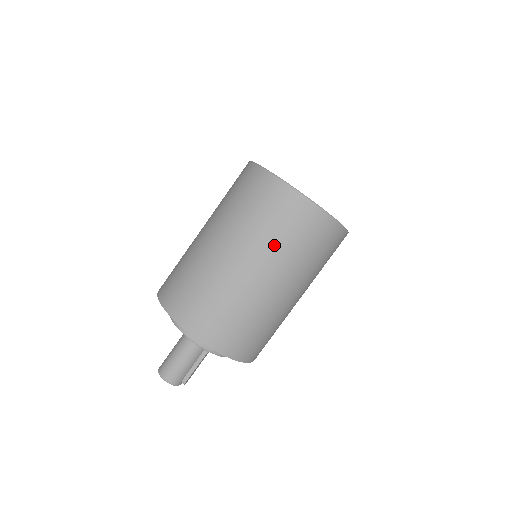
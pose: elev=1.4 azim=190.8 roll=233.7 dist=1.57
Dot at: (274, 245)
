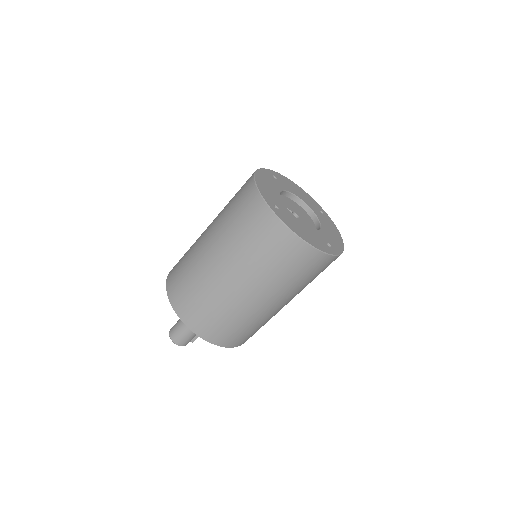
Dot at: (284, 284)
